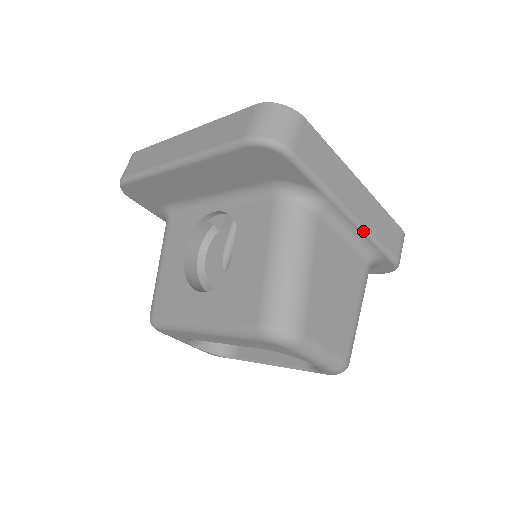
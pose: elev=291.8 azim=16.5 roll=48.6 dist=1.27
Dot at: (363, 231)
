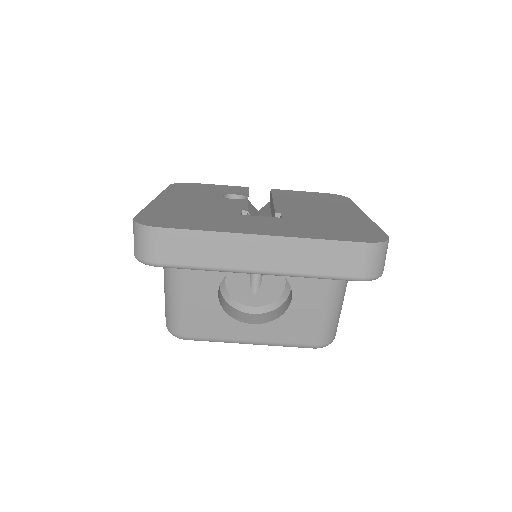
Dot at: occluded
